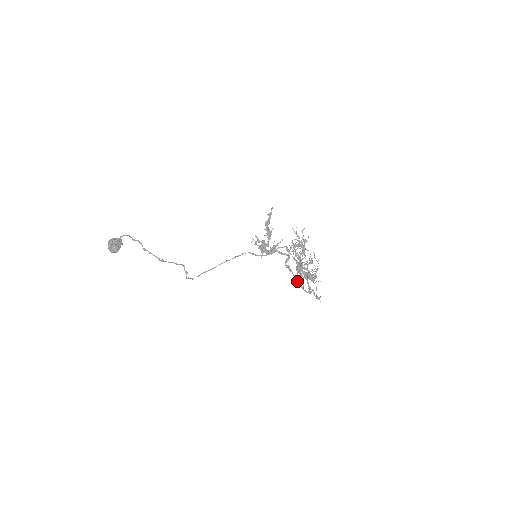
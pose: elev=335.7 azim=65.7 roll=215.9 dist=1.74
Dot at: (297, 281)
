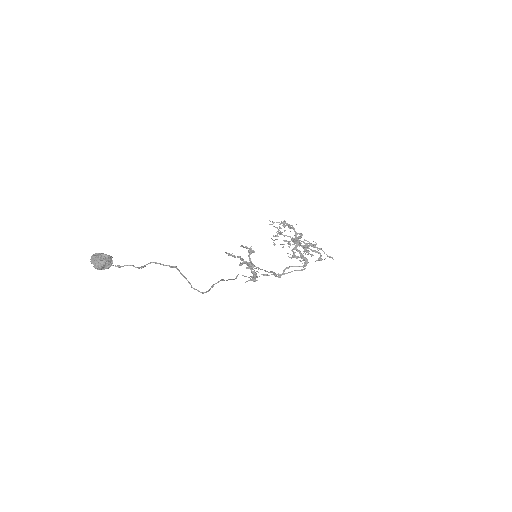
Dot at: (301, 266)
